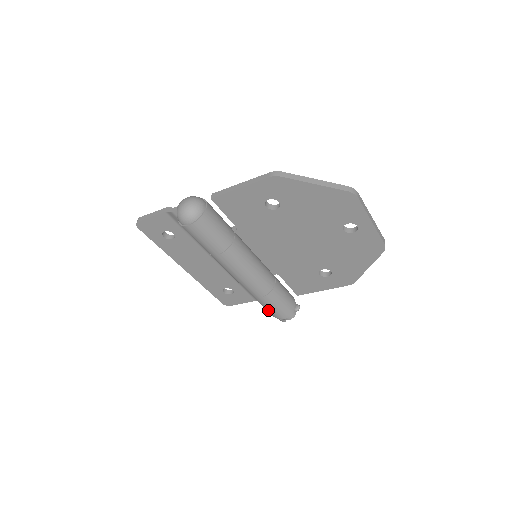
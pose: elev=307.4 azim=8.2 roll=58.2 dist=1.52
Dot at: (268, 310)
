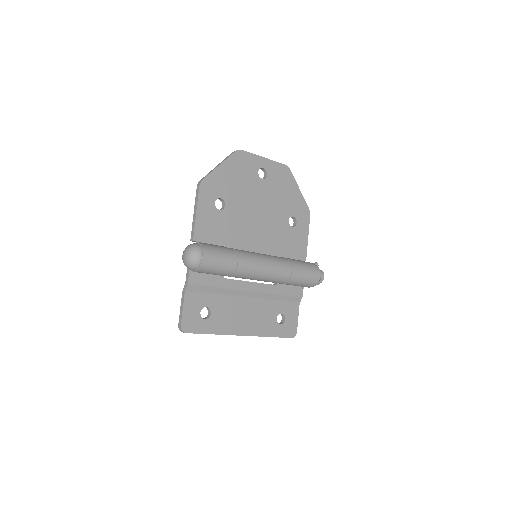
Dot at: (307, 279)
